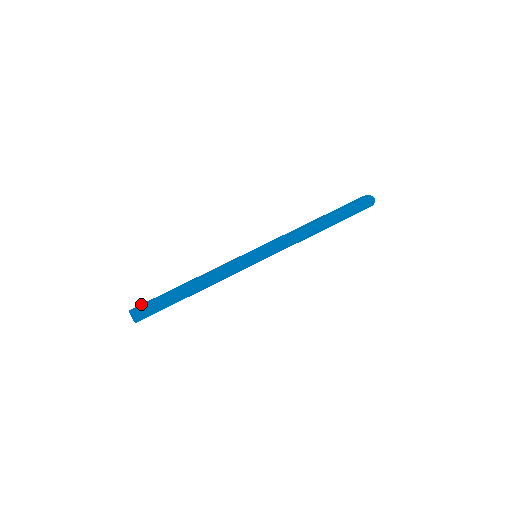
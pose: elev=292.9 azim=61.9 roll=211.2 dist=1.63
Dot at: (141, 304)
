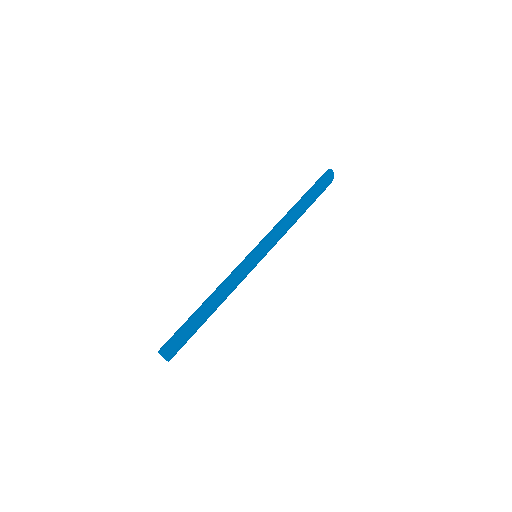
Dot at: occluded
